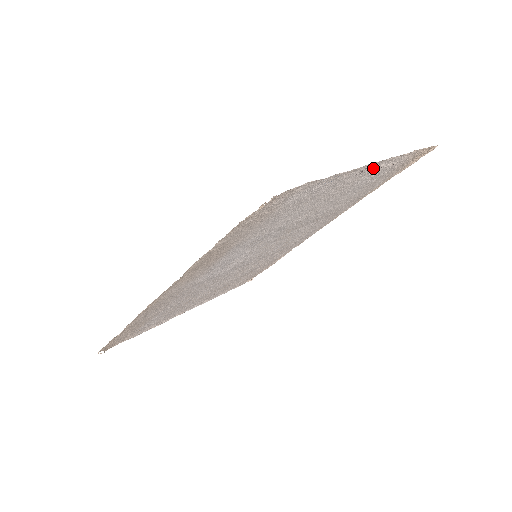
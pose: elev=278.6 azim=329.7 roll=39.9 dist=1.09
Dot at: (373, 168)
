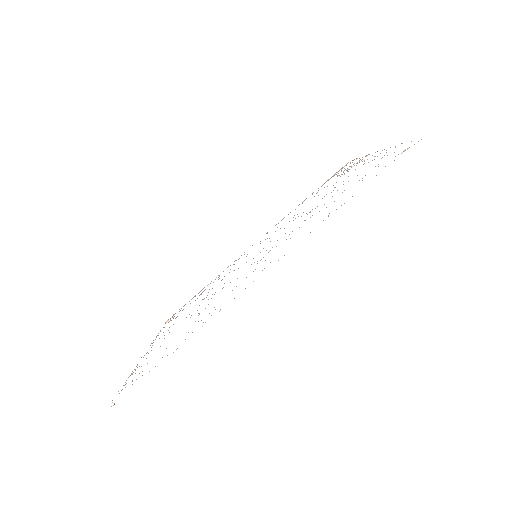
Dot at: occluded
